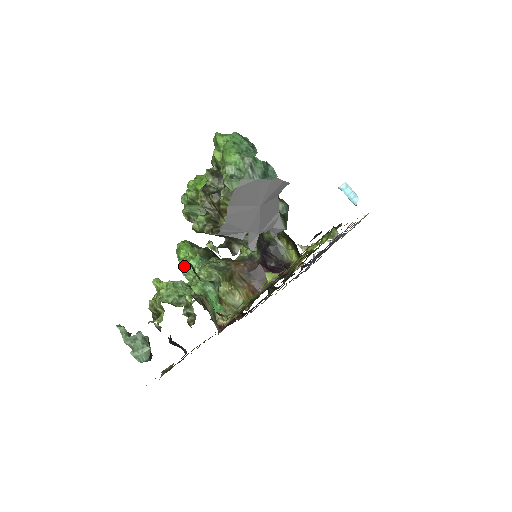
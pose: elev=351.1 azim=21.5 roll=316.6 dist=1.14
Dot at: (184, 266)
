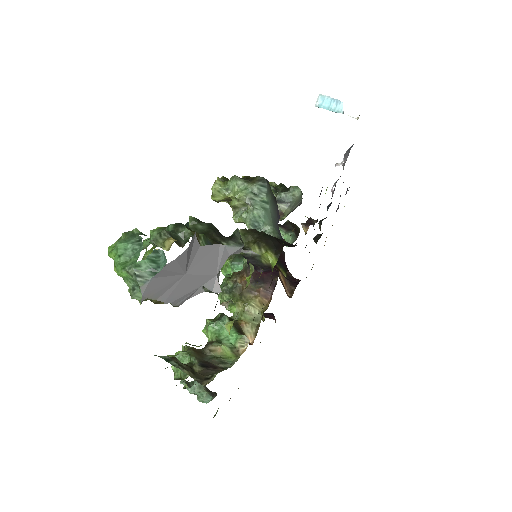
Dot at: (226, 274)
